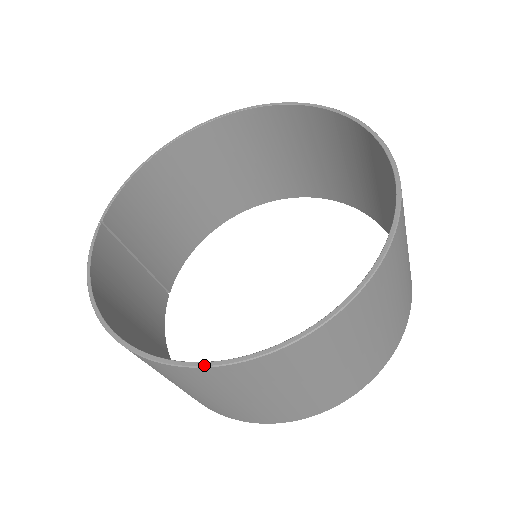
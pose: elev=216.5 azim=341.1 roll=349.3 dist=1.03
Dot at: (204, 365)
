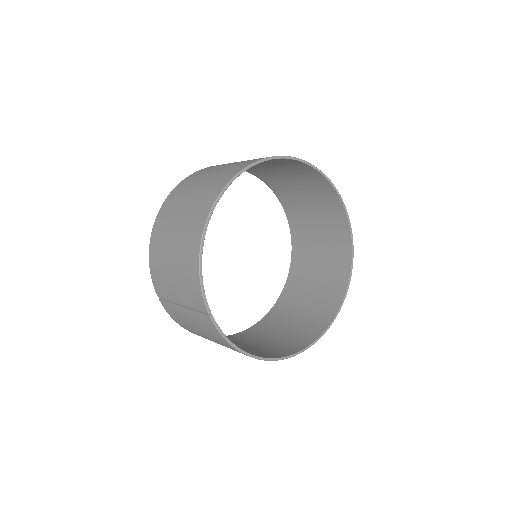
Dot at: occluded
